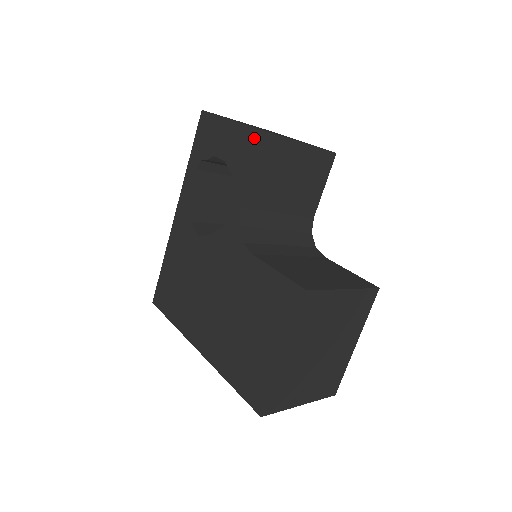
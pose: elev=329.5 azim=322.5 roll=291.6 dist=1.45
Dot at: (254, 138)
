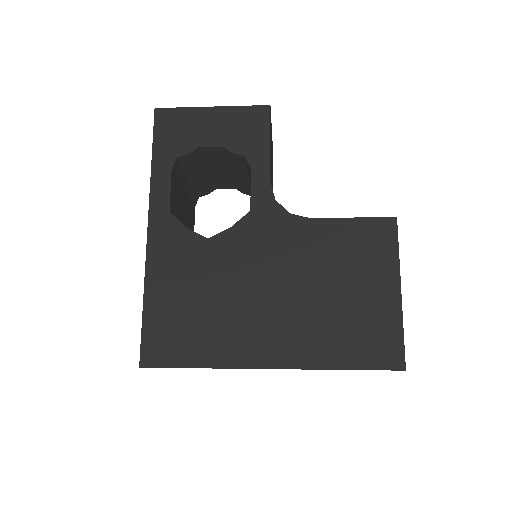
Dot at: (259, 114)
